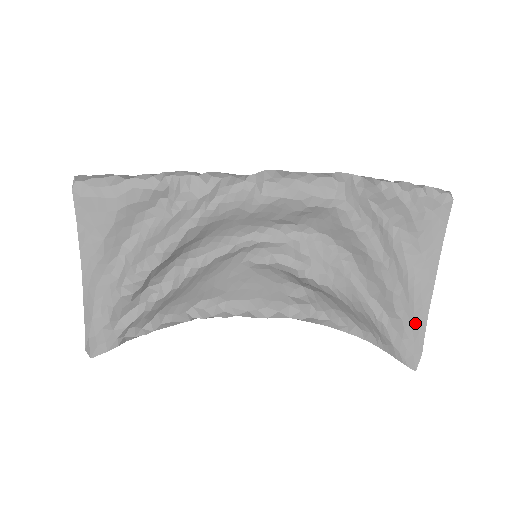
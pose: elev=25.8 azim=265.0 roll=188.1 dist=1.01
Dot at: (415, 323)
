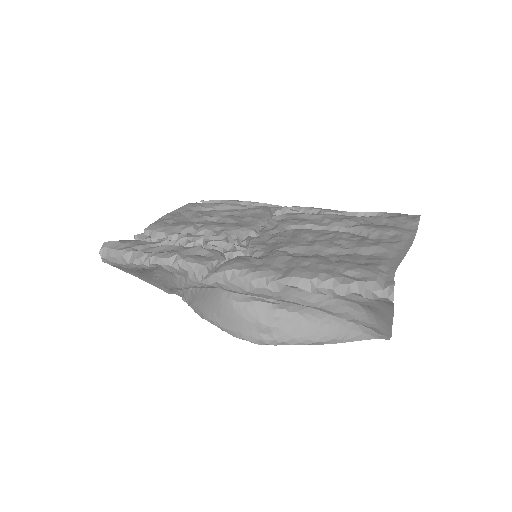
Dot at: (381, 328)
